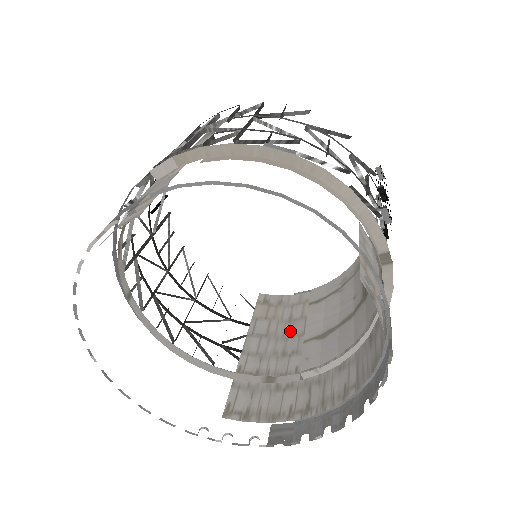
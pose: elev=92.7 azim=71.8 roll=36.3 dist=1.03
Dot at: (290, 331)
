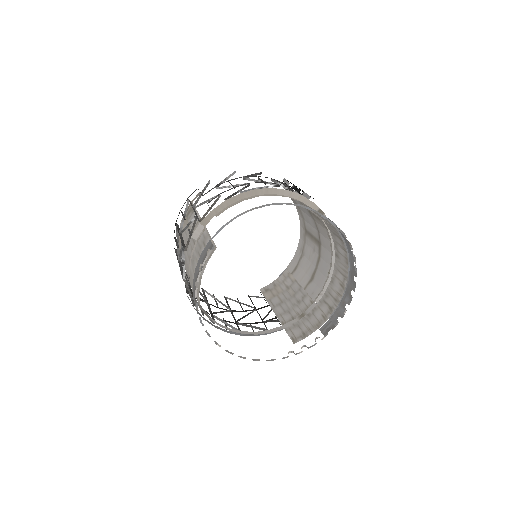
Dot at: (293, 292)
